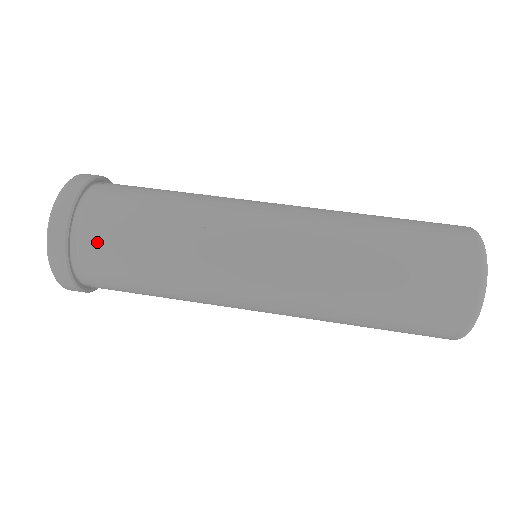
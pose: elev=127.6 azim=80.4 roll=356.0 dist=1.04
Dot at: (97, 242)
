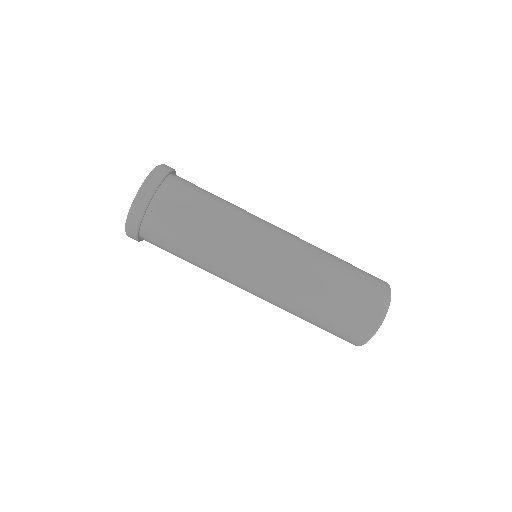
Dot at: (160, 227)
